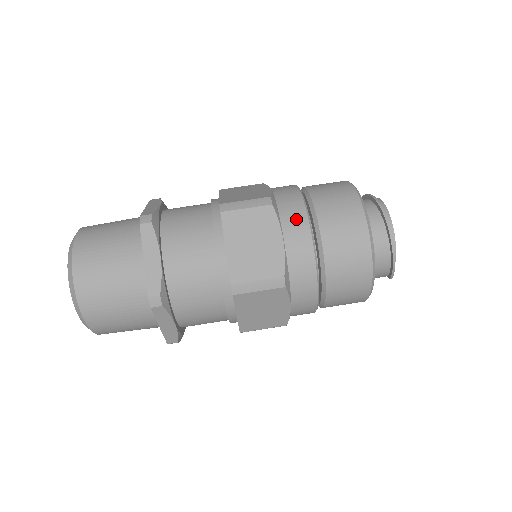
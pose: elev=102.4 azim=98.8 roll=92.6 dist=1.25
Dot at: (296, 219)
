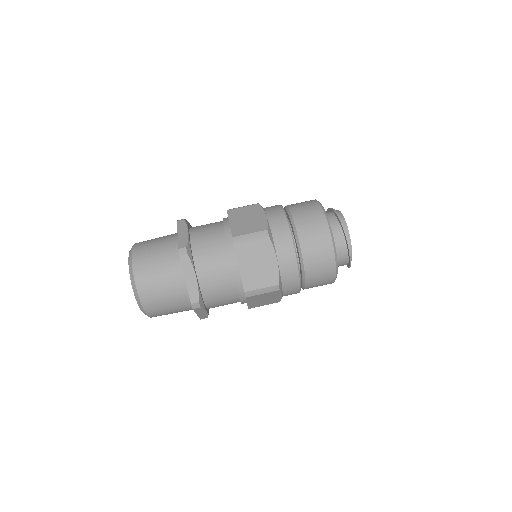
Dot at: (285, 245)
